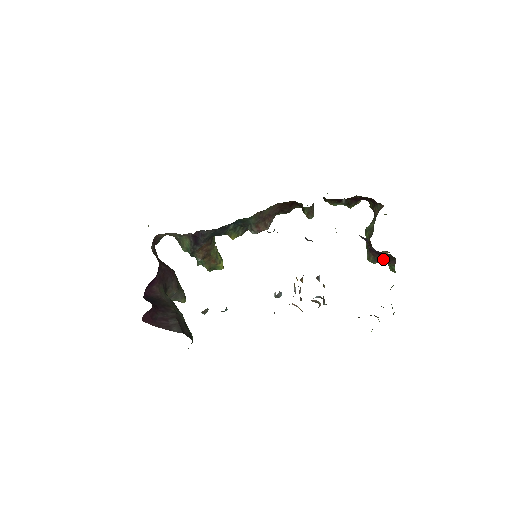
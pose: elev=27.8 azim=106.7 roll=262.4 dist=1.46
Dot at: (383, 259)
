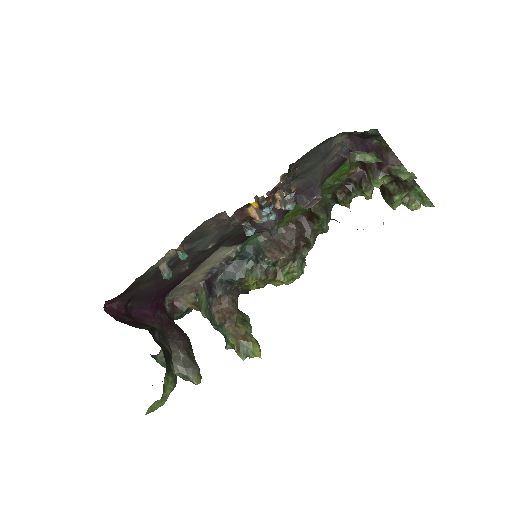
Dot at: (380, 163)
